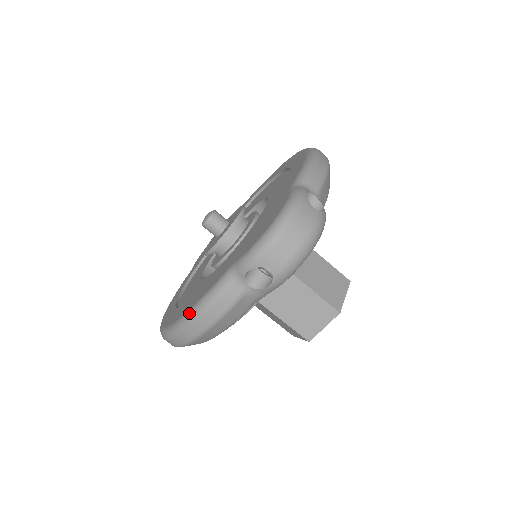
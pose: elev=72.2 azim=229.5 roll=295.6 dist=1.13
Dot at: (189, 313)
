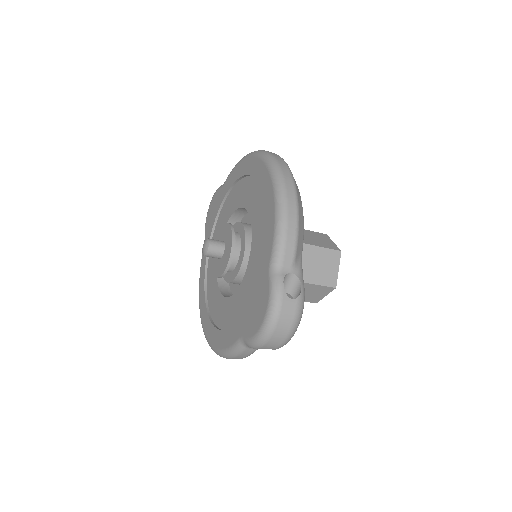
Dot at: (221, 353)
